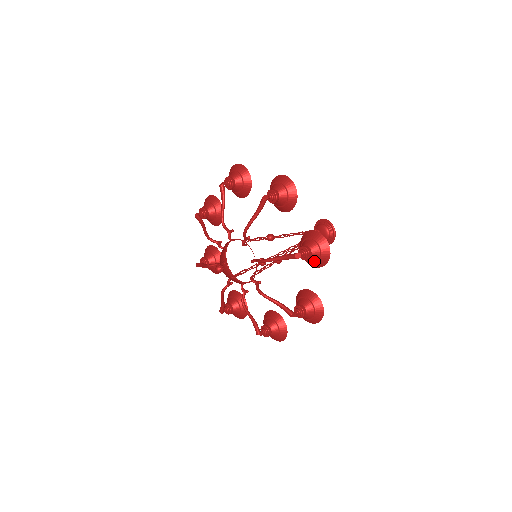
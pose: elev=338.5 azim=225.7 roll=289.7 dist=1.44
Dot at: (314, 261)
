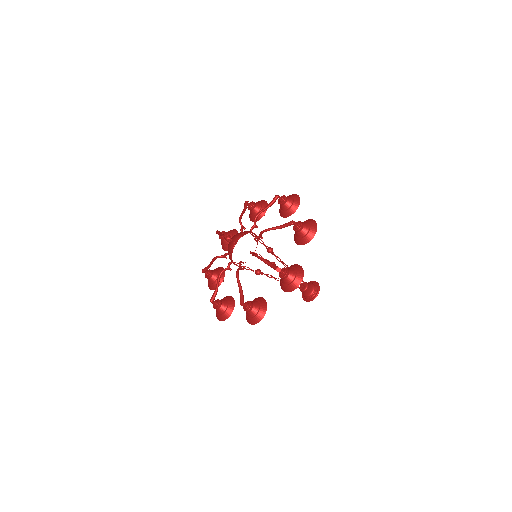
Dot at: (304, 235)
